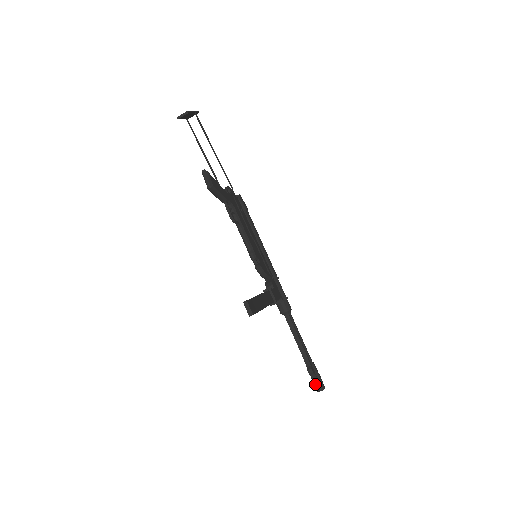
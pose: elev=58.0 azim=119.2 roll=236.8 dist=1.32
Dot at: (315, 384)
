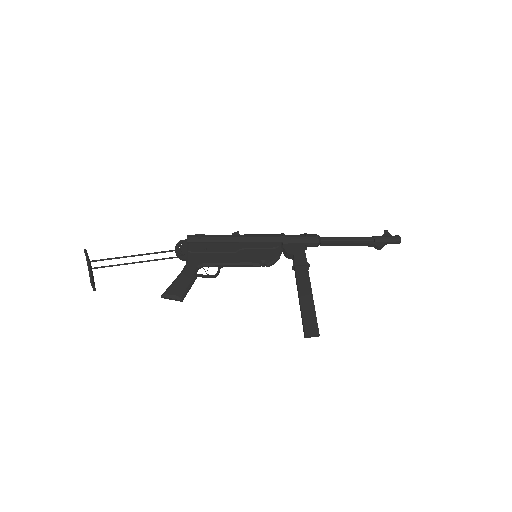
Dot at: occluded
